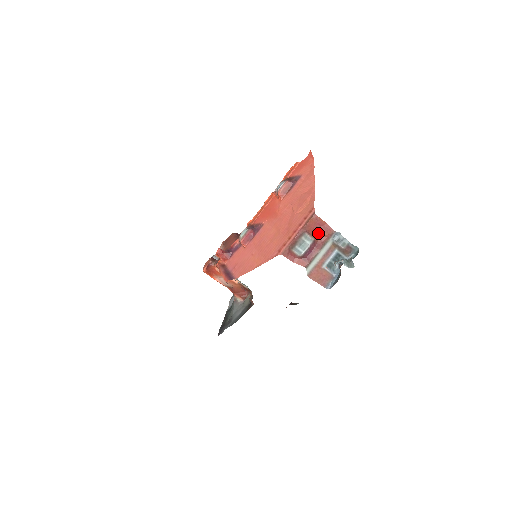
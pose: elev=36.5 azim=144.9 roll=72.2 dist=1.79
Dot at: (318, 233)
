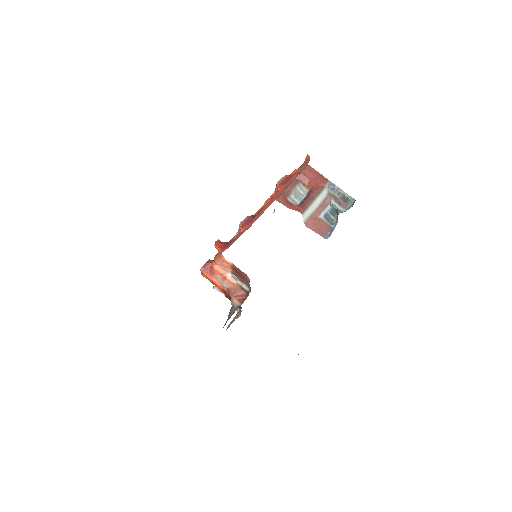
Dot at: (312, 182)
